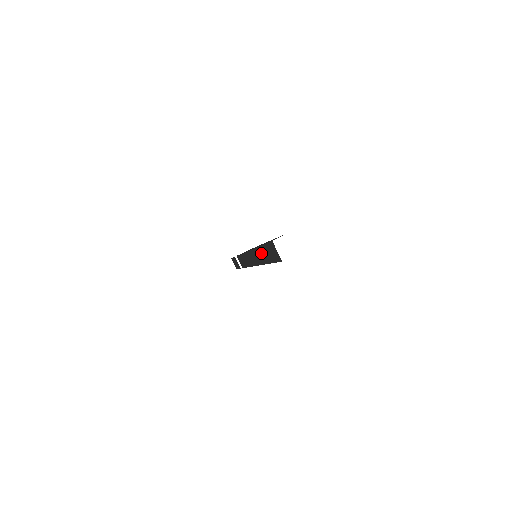
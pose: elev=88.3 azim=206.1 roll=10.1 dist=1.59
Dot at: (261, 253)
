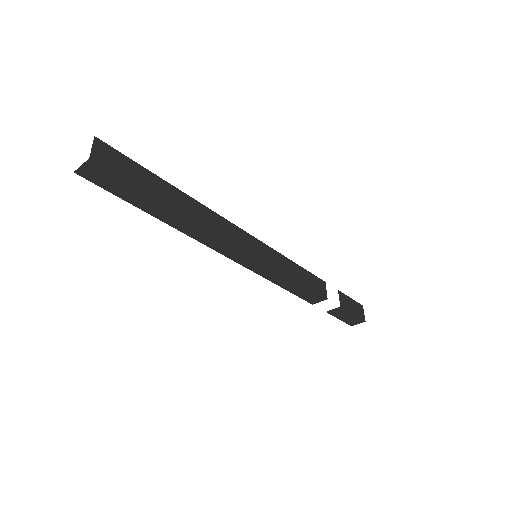
Dot at: occluded
